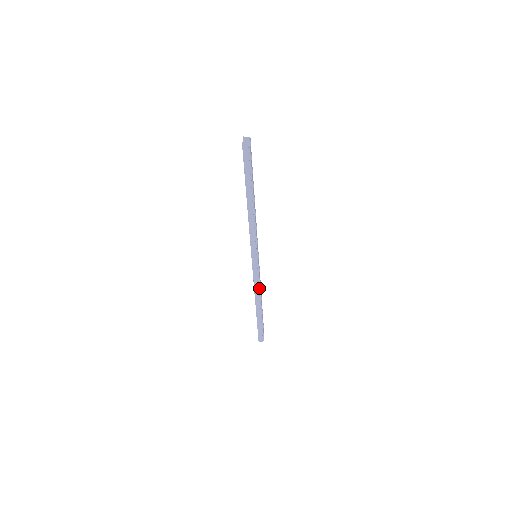
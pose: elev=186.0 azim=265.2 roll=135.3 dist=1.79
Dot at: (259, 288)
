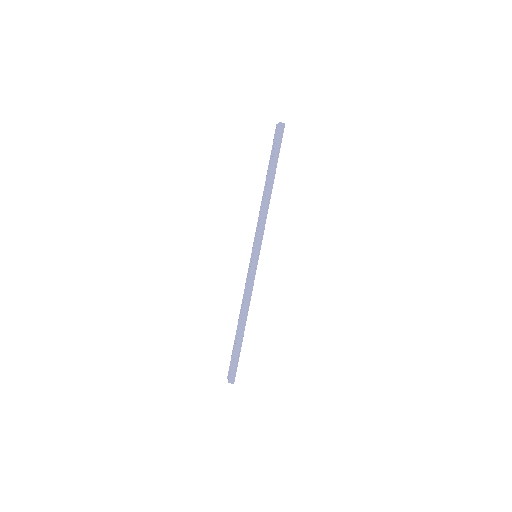
Dot at: (250, 298)
